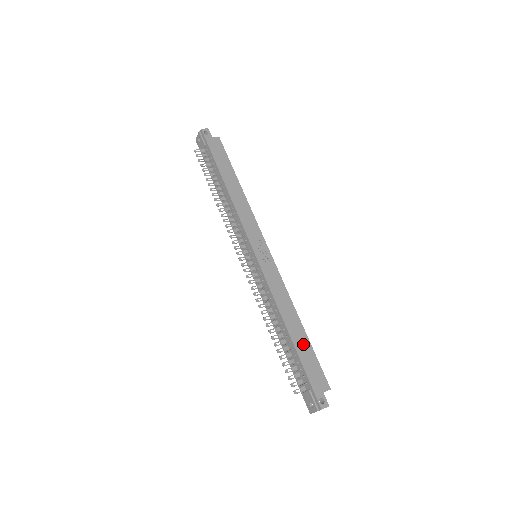
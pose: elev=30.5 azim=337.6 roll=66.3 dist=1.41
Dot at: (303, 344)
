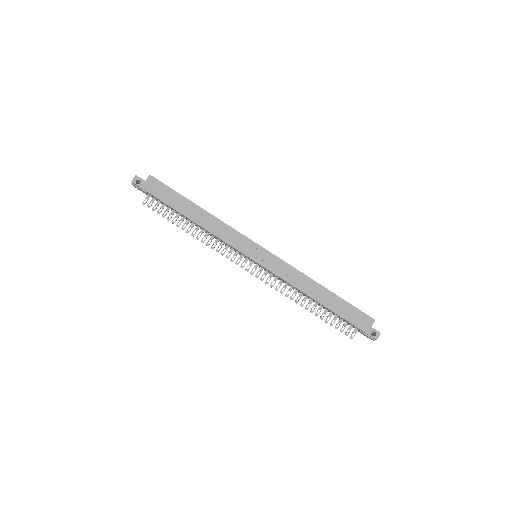
Dot at: (336, 303)
